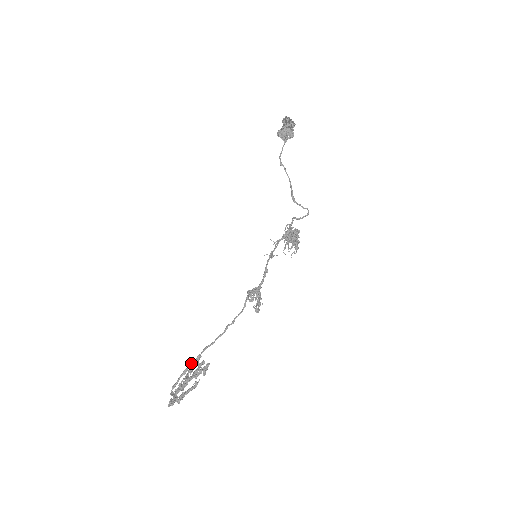
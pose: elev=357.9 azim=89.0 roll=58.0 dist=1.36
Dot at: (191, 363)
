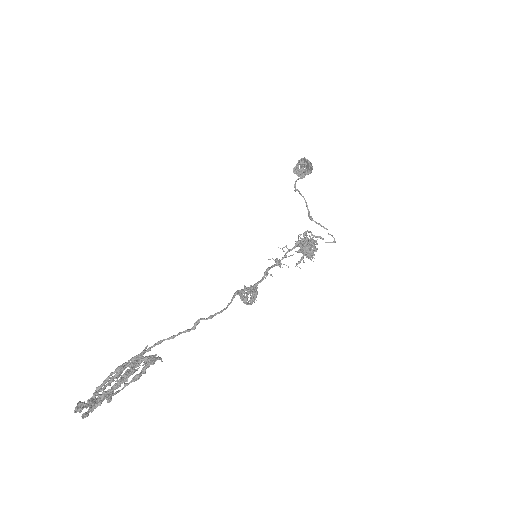
Dot at: (133, 357)
